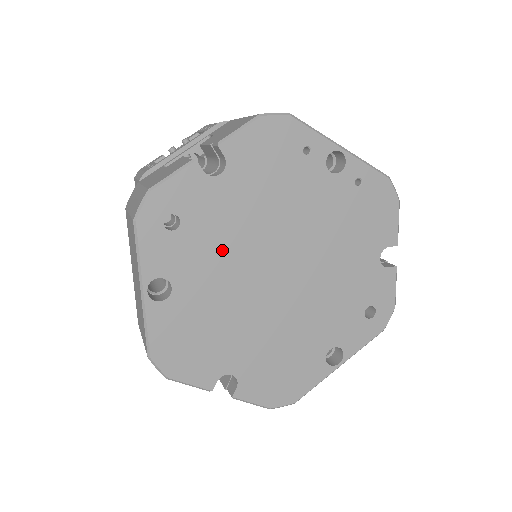
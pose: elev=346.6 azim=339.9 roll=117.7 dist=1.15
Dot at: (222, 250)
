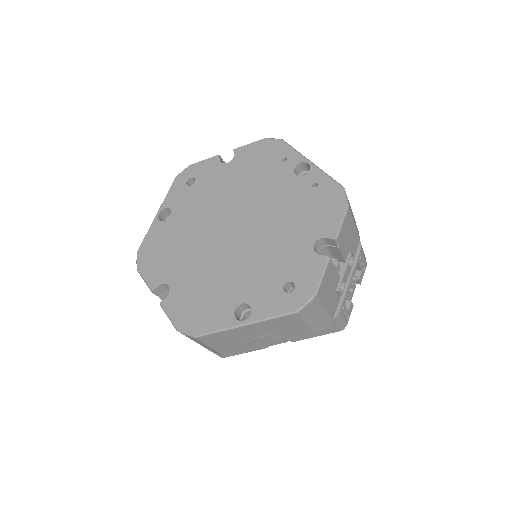
Dot at: (207, 203)
